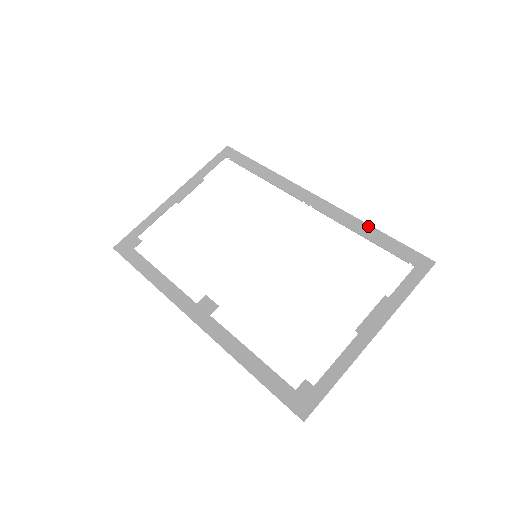
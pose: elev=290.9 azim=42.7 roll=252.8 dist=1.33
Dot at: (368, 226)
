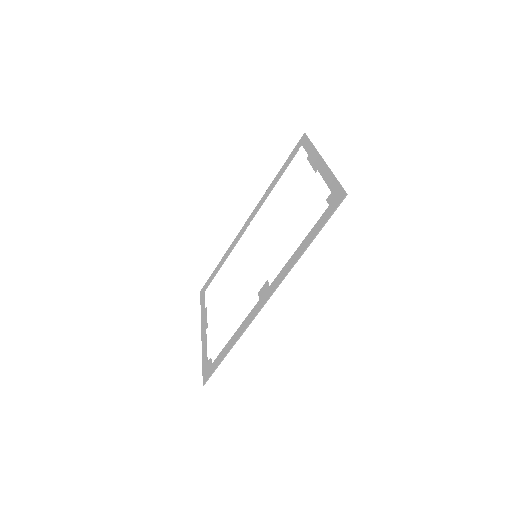
Dot at: (274, 180)
